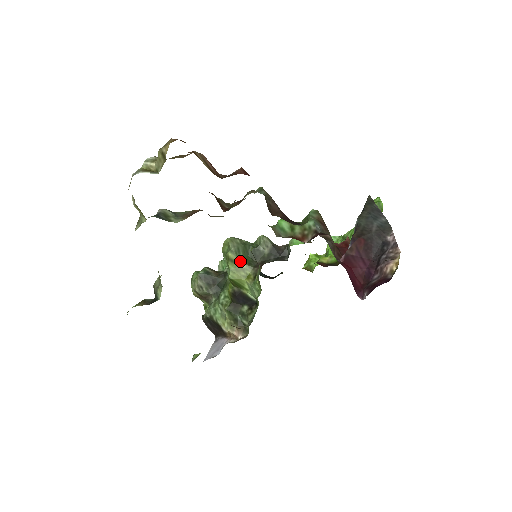
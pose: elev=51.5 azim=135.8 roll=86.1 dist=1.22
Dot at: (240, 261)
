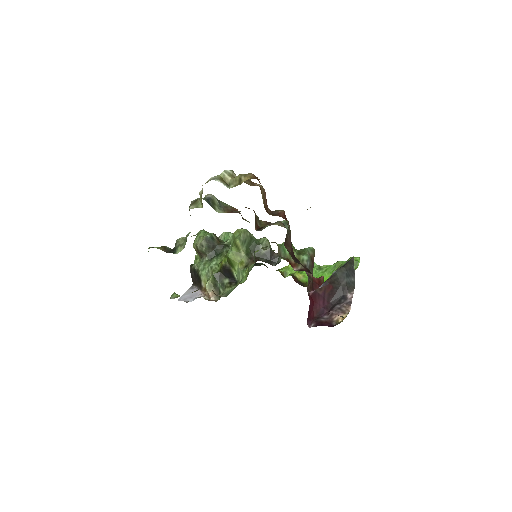
Dot at: (242, 249)
